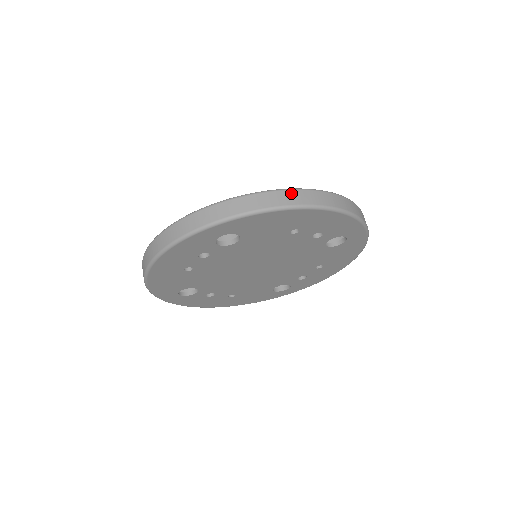
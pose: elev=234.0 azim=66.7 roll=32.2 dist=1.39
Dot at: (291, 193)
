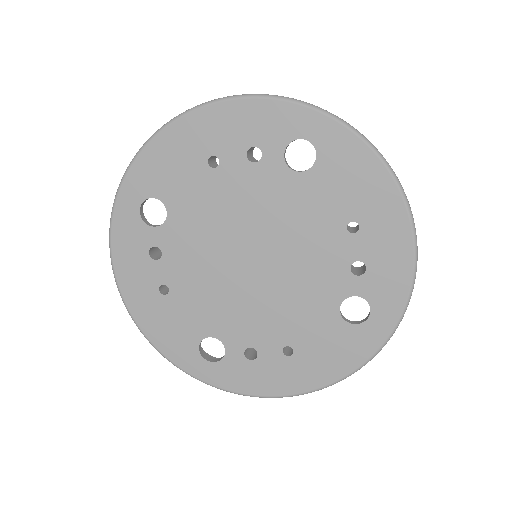
Dot at: occluded
